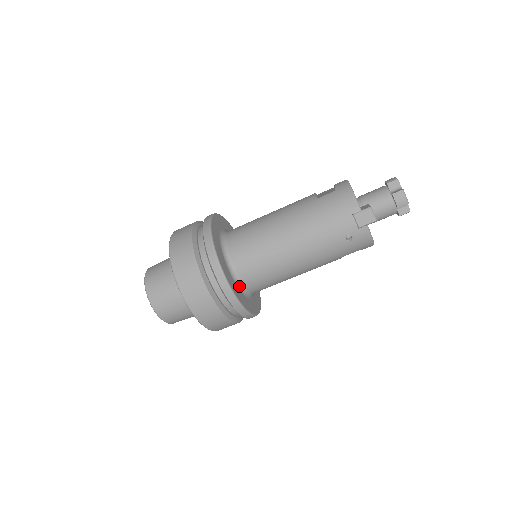
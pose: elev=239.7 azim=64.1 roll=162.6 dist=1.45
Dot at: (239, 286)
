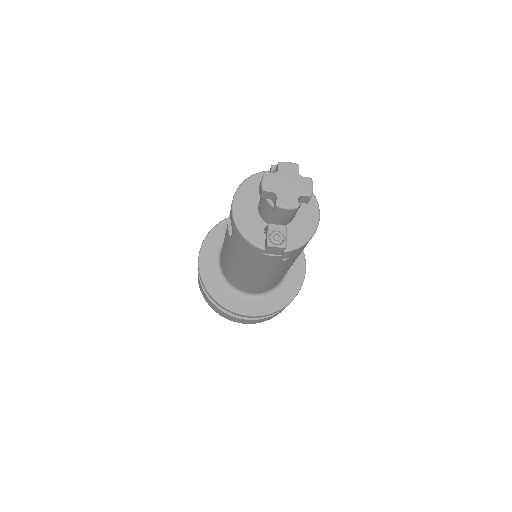
Dot at: (265, 294)
